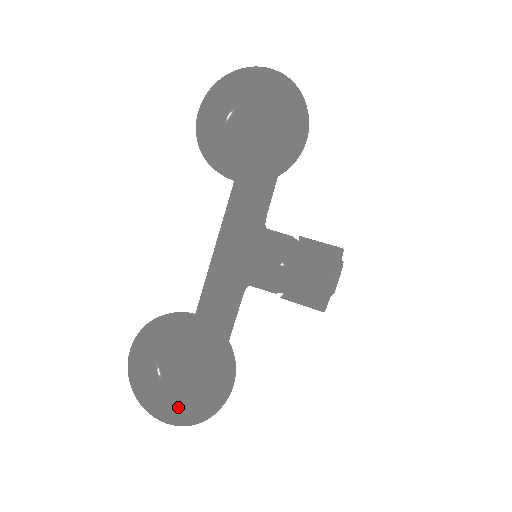
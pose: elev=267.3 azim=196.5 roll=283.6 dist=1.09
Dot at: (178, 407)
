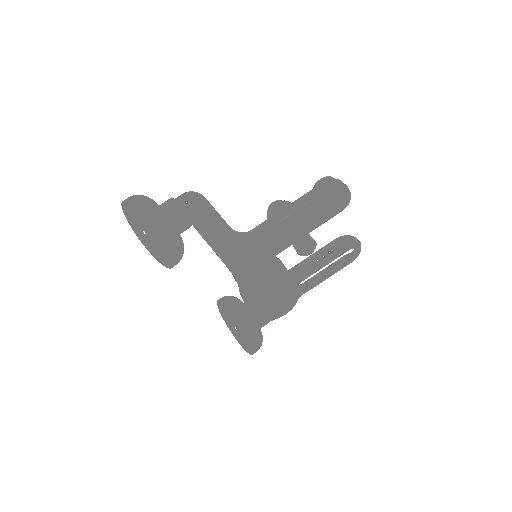
Dot at: occluded
